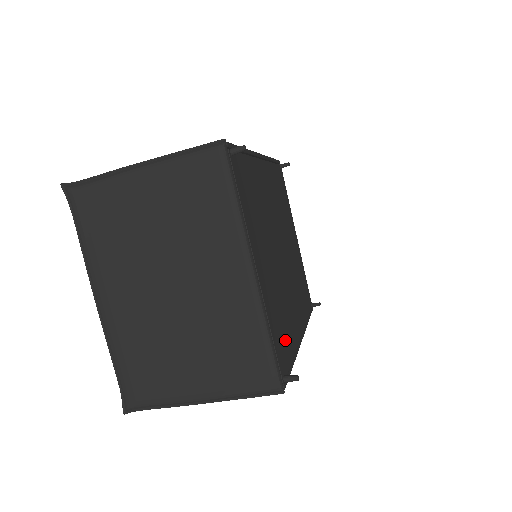
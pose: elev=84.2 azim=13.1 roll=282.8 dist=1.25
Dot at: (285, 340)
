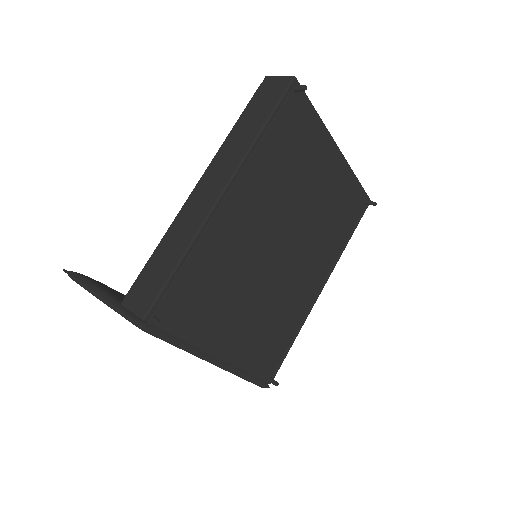
Dot at: (277, 343)
